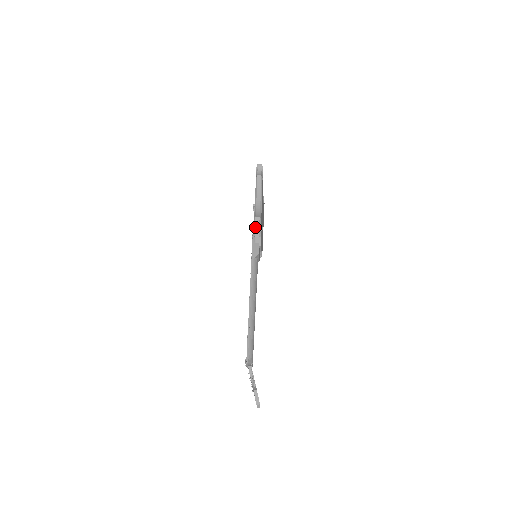
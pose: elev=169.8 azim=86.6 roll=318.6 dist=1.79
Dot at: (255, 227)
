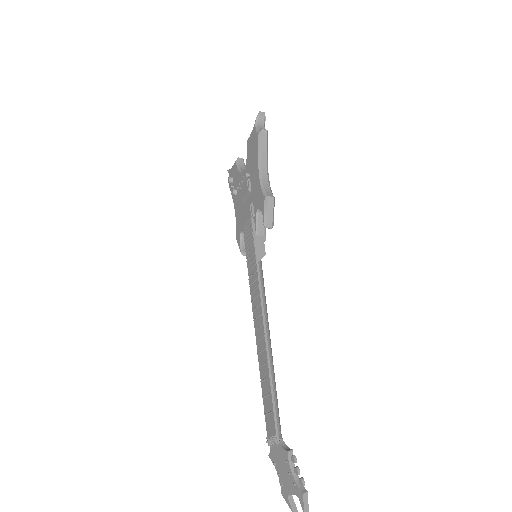
Dot at: (267, 212)
